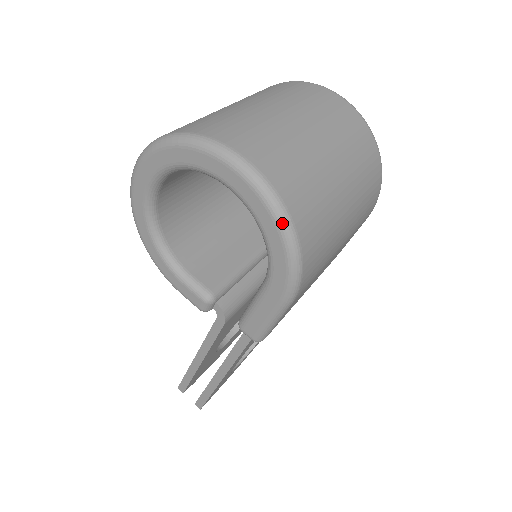
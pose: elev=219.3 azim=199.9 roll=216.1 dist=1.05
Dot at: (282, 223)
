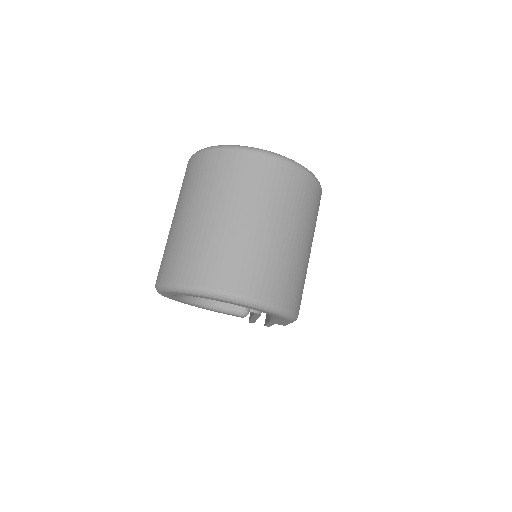
Dot at: (270, 311)
